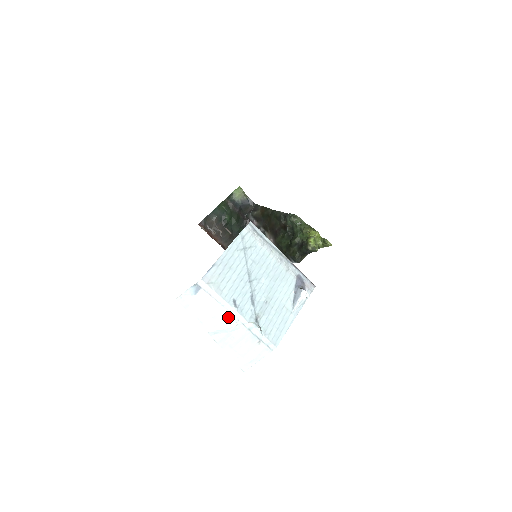
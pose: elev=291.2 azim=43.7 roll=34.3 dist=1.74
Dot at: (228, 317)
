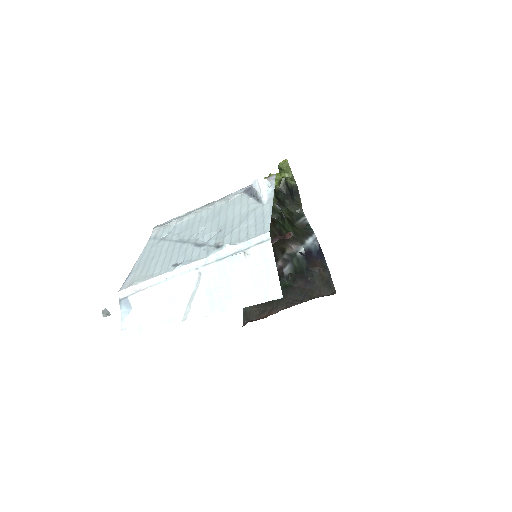
Dot at: (184, 281)
